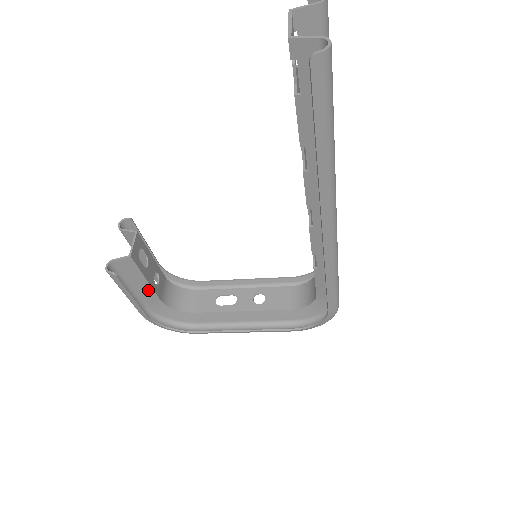
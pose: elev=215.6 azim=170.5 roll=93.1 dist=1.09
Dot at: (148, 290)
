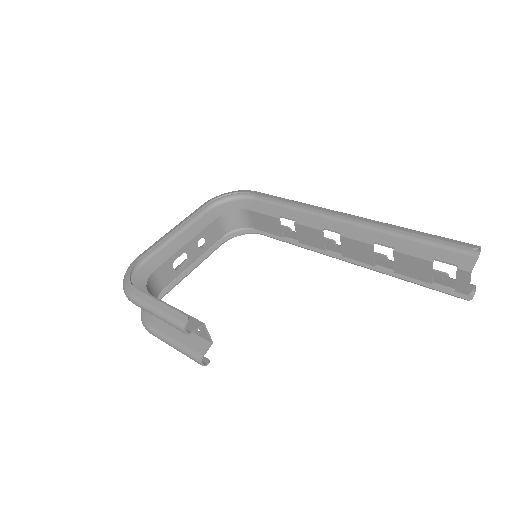
Dot at: occluded
